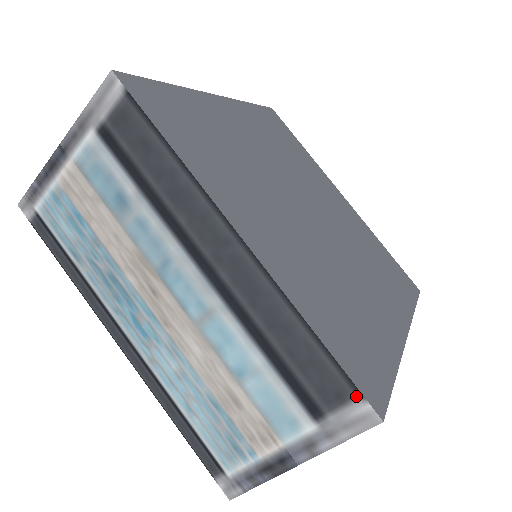
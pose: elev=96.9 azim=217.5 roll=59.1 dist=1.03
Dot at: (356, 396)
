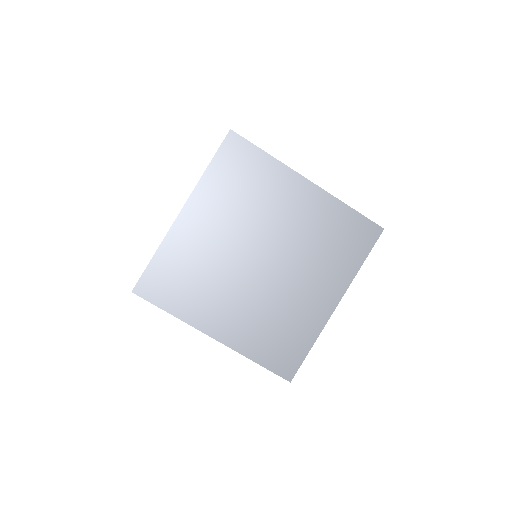
Dot at: (279, 375)
